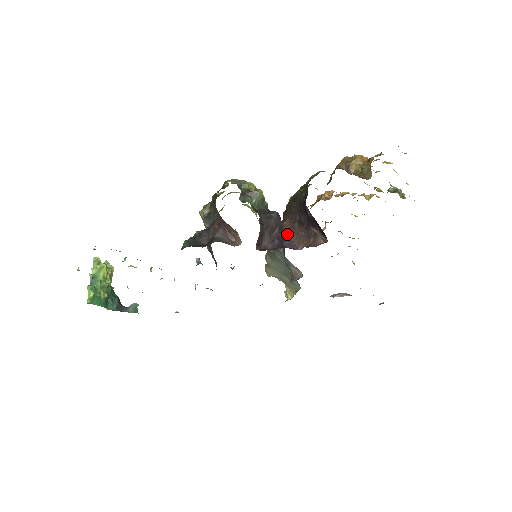
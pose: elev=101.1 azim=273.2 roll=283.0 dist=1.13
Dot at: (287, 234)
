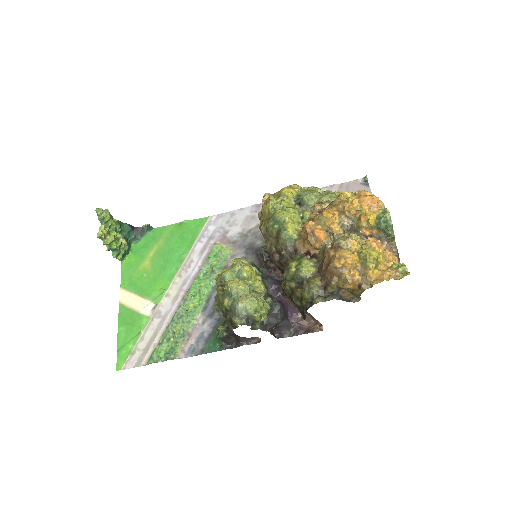
Dot at: (289, 303)
